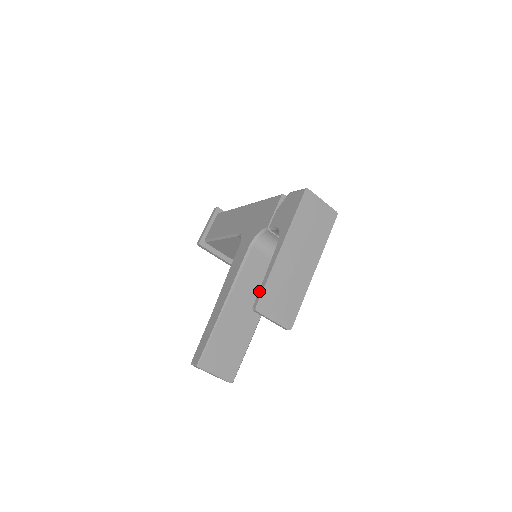
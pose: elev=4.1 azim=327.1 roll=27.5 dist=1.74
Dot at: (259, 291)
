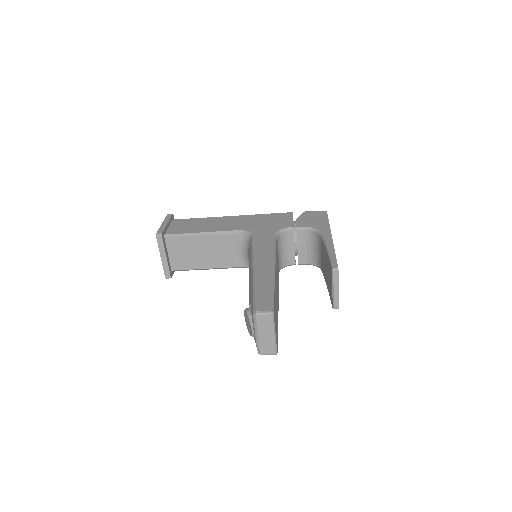
Dot at: (331, 258)
